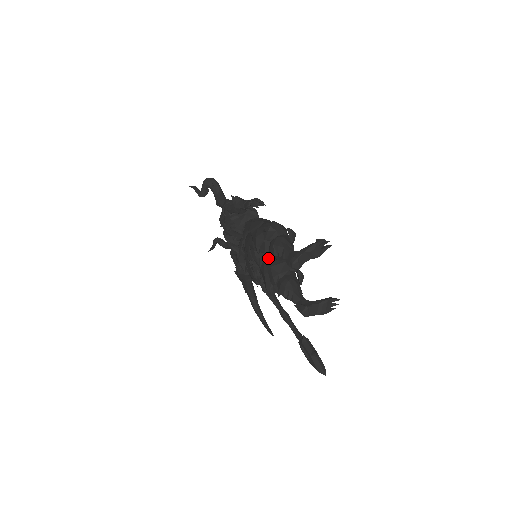
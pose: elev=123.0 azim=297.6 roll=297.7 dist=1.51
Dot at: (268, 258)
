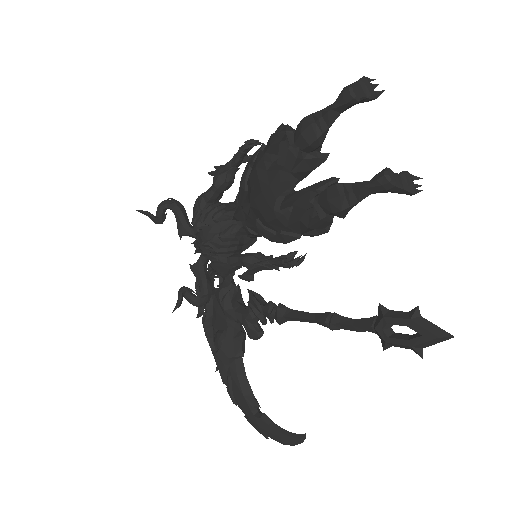
Dot at: (296, 157)
